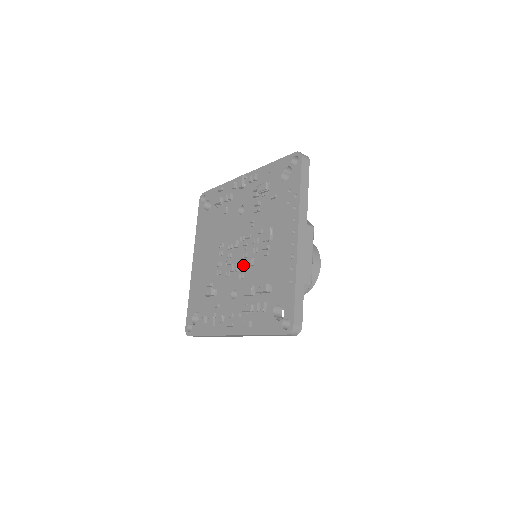
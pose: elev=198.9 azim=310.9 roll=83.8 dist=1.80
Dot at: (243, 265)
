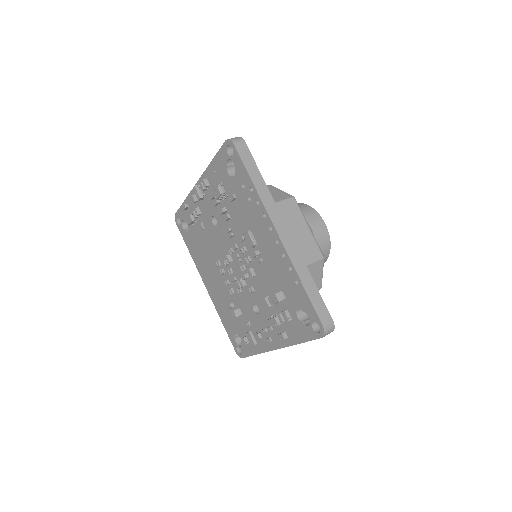
Dot at: (247, 278)
